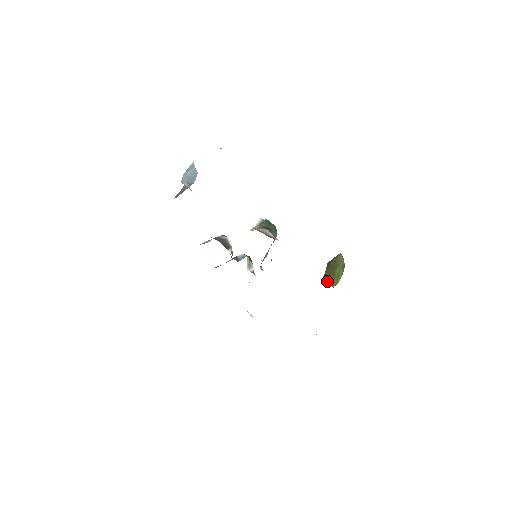
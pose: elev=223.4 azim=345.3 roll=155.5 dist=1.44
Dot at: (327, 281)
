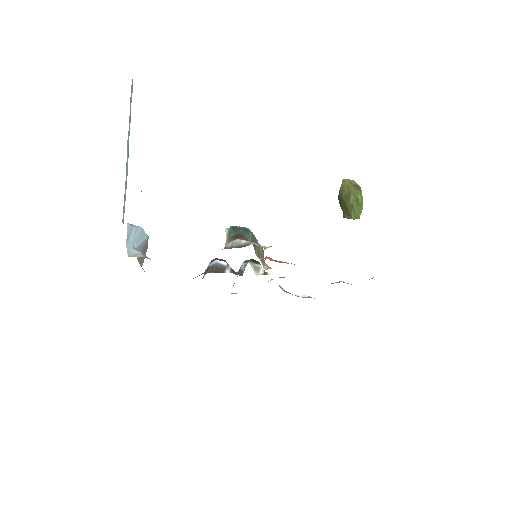
Dot at: (348, 218)
